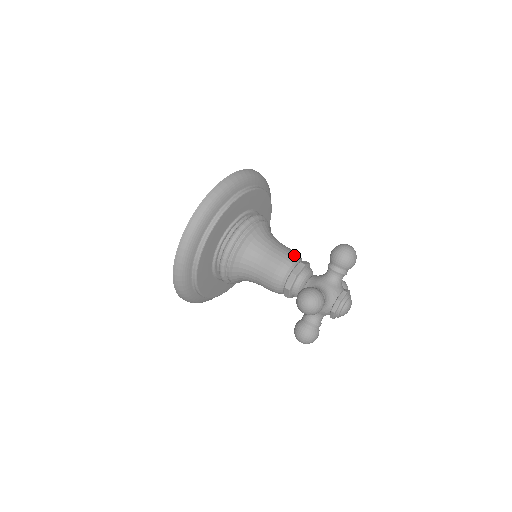
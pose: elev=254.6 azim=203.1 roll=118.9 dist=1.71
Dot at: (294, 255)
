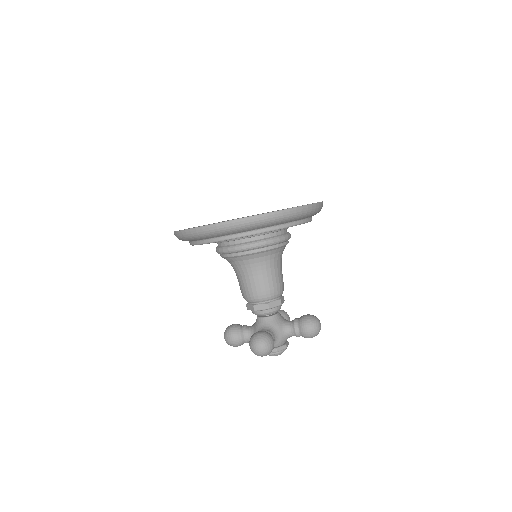
Dot at: (282, 290)
